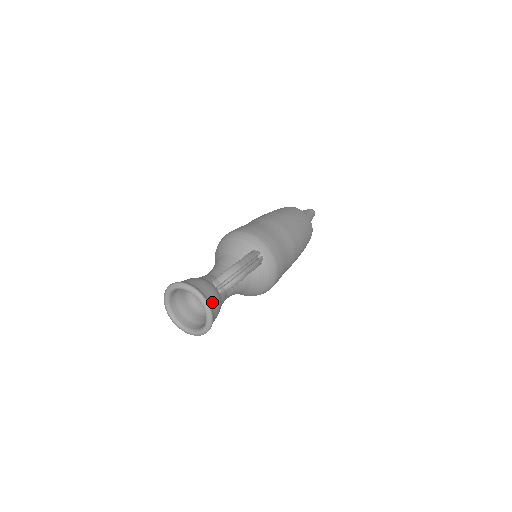
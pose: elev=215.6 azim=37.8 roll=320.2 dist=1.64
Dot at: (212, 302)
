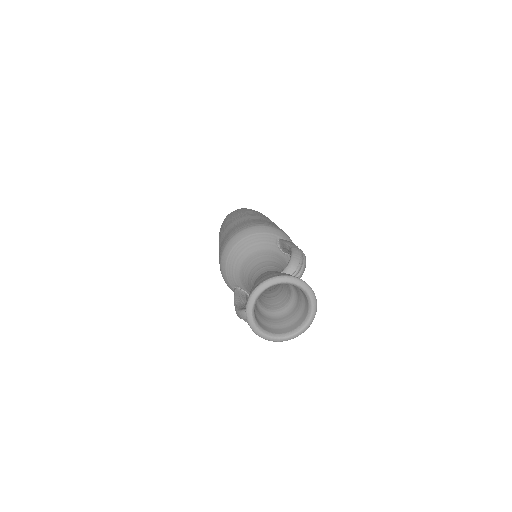
Dot at: occluded
